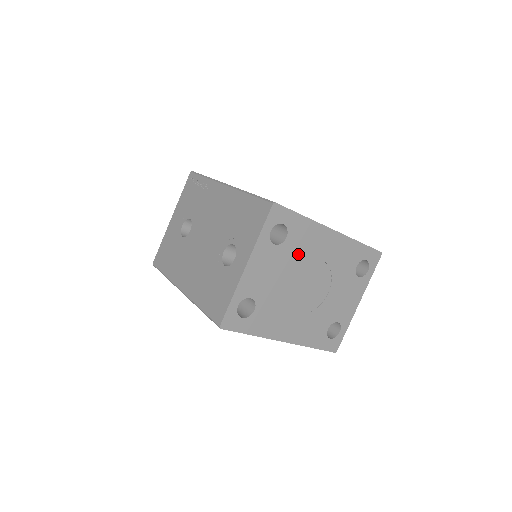
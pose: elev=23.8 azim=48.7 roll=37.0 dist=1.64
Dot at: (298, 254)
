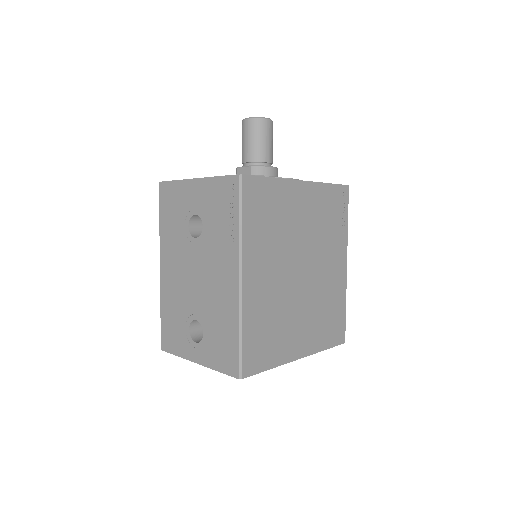
Dot at: occluded
